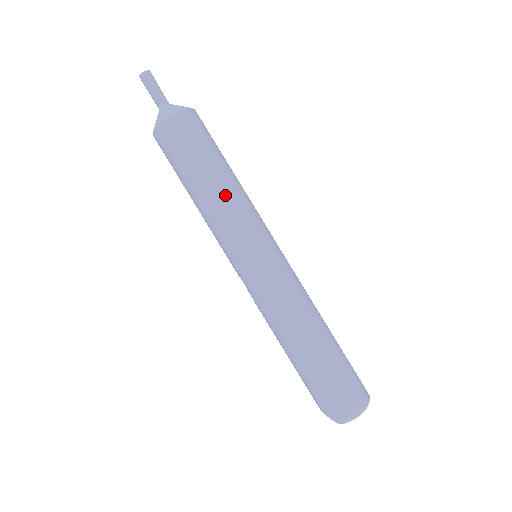
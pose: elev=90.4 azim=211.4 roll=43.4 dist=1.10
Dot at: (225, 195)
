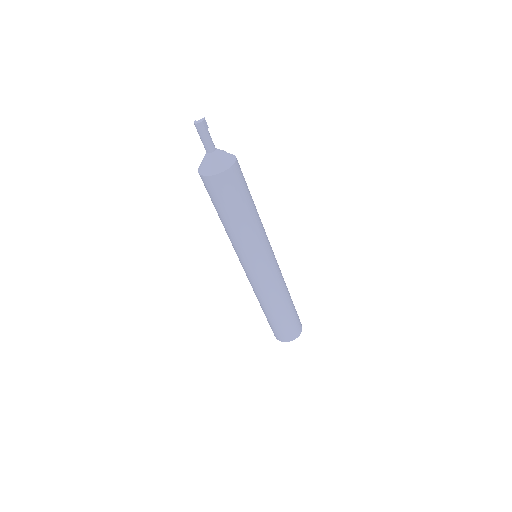
Dot at: (237, 234)
